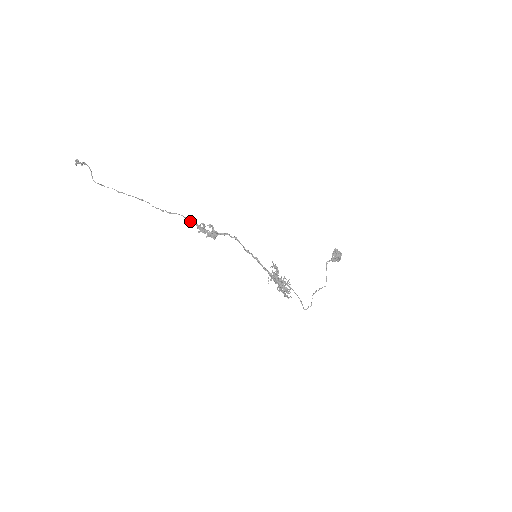
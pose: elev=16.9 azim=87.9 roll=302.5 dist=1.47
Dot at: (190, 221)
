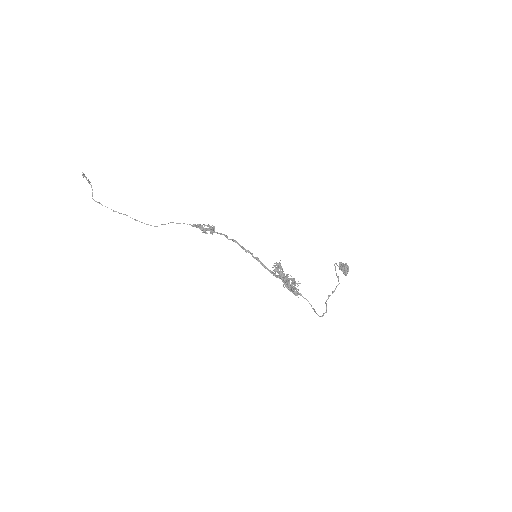
Dot at: occluded
